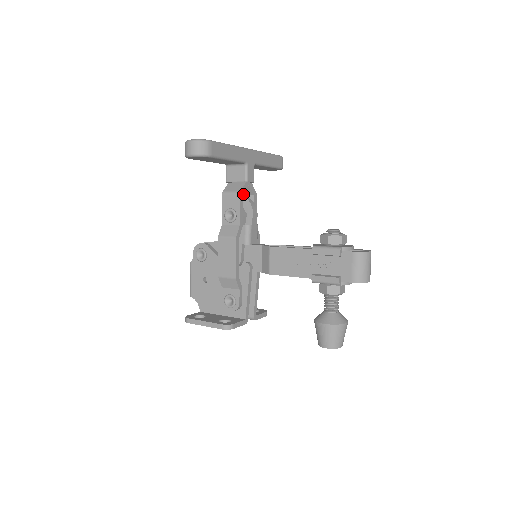
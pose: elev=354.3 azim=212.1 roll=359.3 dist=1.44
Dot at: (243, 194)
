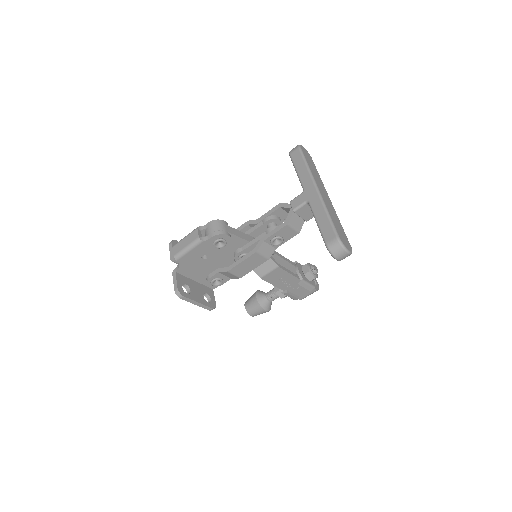
Dot at: (286, 211)
